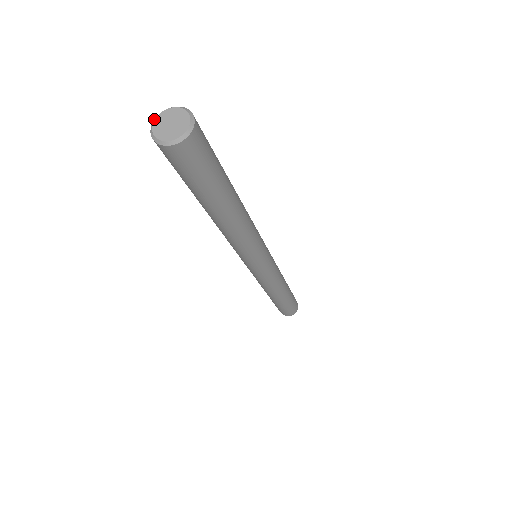
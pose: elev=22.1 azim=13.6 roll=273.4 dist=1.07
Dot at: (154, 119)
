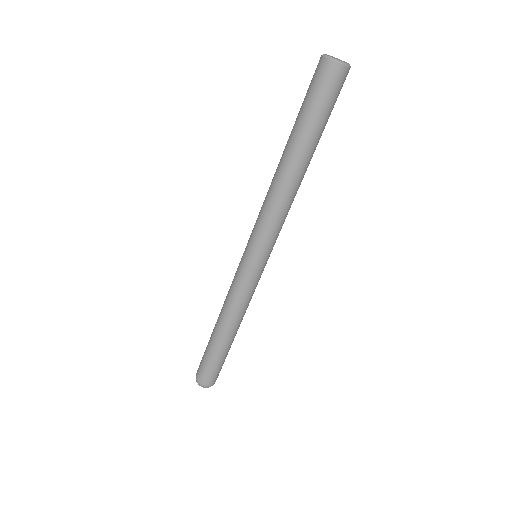
Dot at: occluded
